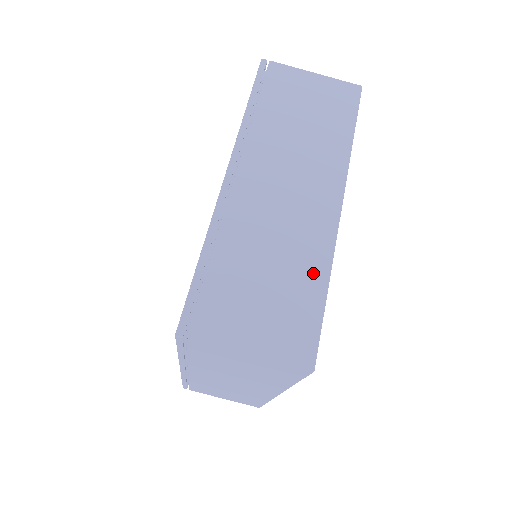
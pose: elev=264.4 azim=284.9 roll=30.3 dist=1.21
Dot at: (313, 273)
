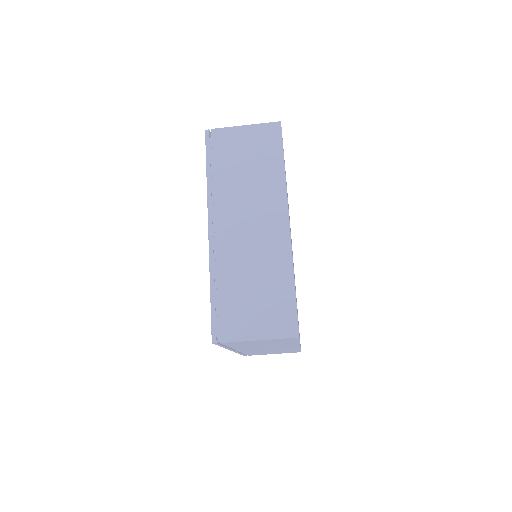
Dot at: (282, 275)
